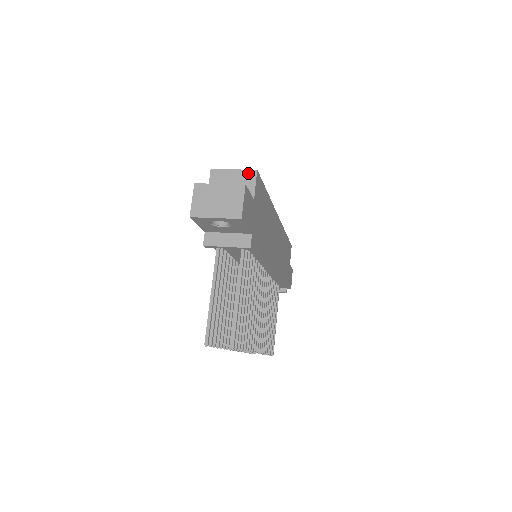
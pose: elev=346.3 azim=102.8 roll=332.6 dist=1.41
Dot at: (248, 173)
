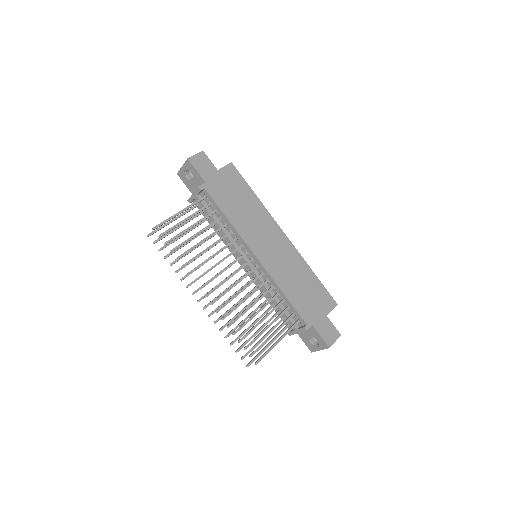
Dot at: occluded
